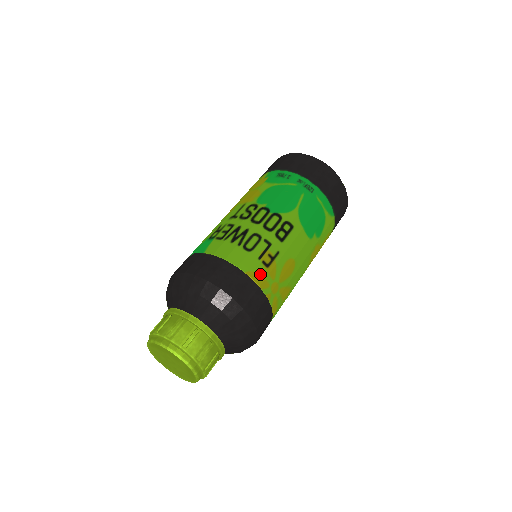
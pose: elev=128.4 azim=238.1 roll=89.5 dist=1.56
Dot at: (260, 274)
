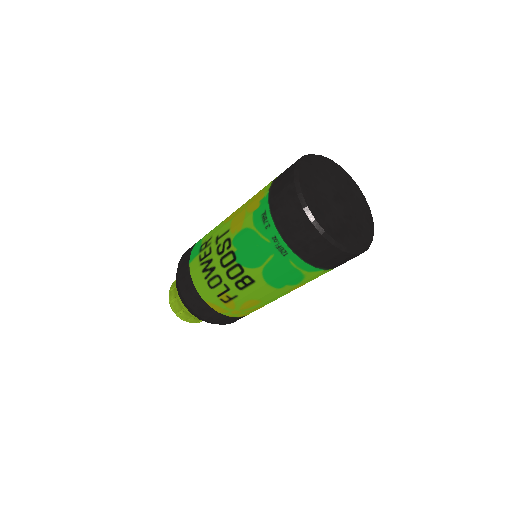
Dot at: (218, 305)
